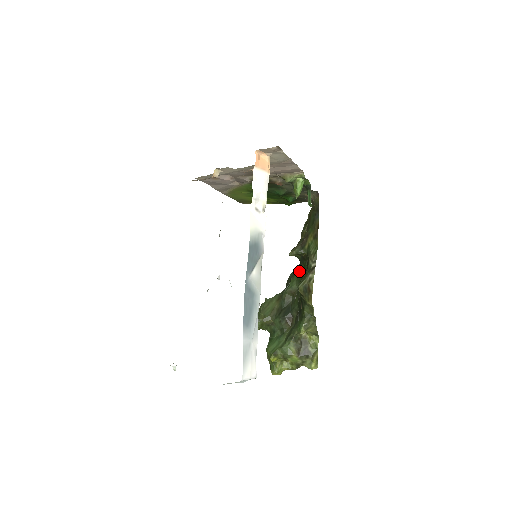
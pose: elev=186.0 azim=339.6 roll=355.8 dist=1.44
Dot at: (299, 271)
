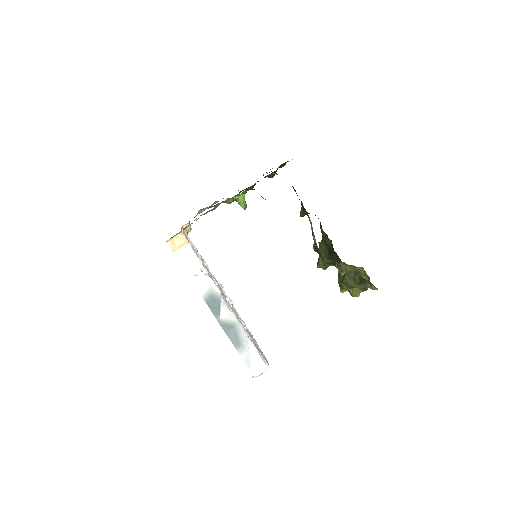
Dot at: occluded
